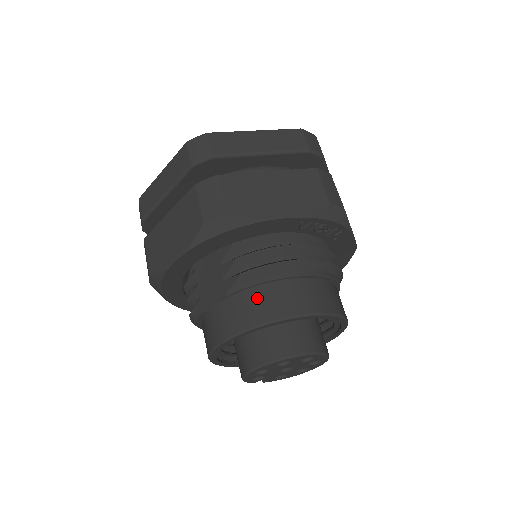
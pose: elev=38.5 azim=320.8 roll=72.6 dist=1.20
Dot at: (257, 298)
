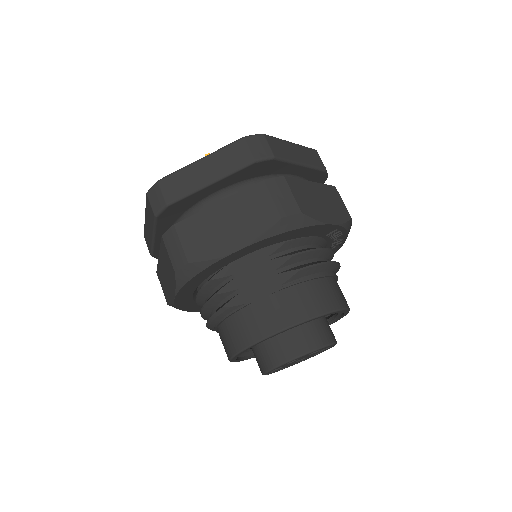
Dot at: (310, 292)
